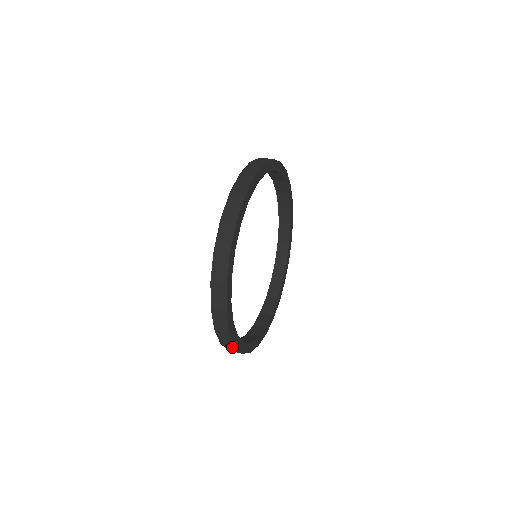
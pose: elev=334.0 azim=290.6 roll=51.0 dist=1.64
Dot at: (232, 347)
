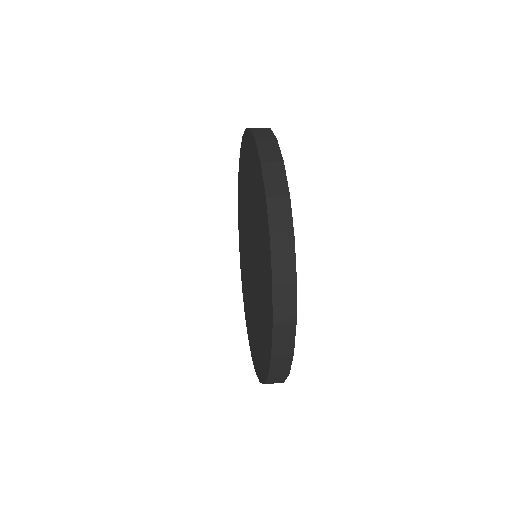
Dot at: (290, 325)
